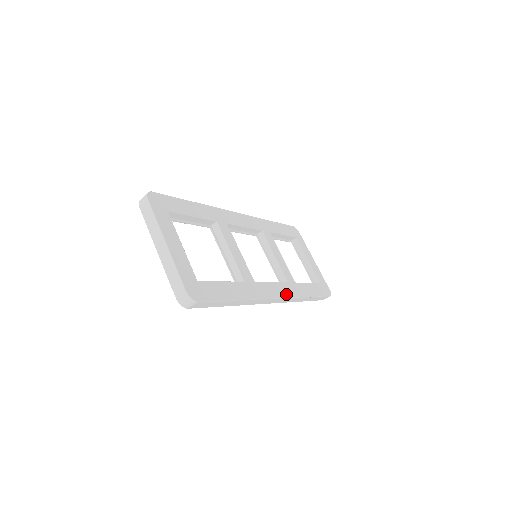
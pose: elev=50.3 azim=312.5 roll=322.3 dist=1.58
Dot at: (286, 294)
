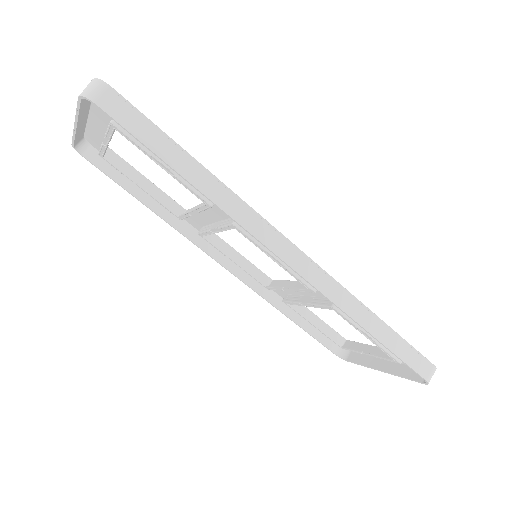
Dot at: (313, 265)
